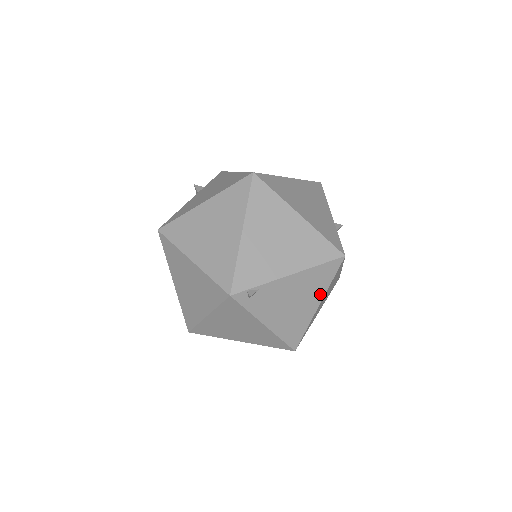
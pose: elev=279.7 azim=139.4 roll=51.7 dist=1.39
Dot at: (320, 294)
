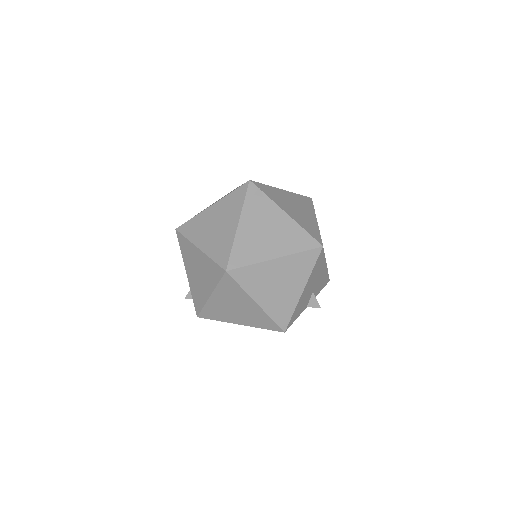
Dot at: (285, 251)
